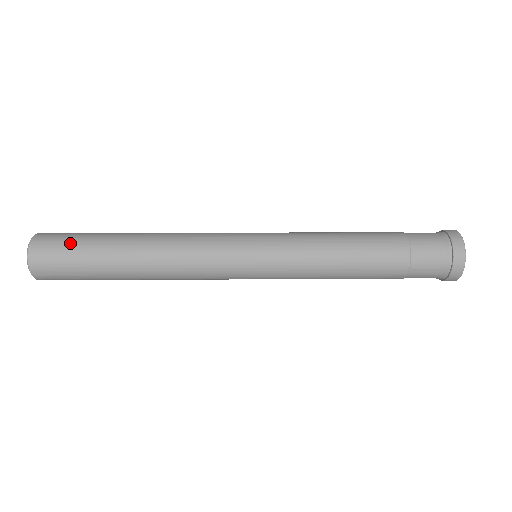
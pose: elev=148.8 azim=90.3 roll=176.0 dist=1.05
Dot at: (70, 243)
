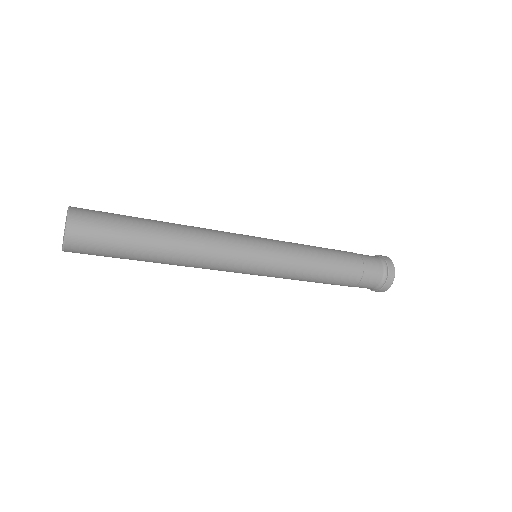
Dot at: (109, 220)
